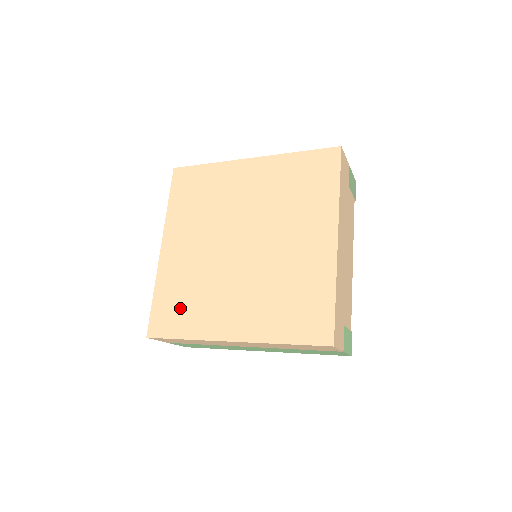
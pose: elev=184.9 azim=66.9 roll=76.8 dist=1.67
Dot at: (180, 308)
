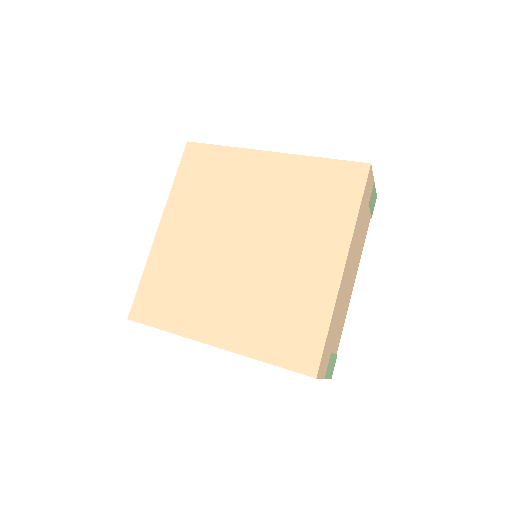
Dot at: (167, 297)
